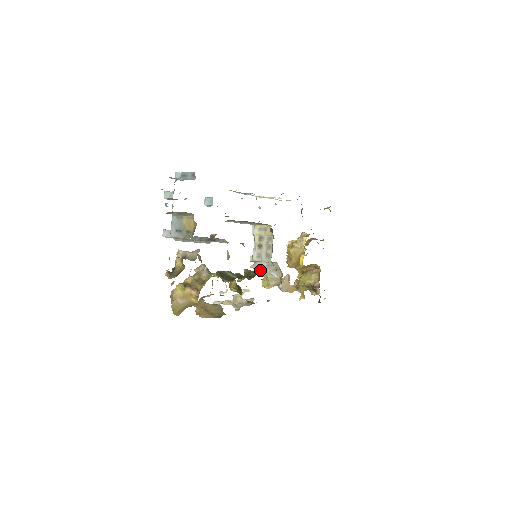
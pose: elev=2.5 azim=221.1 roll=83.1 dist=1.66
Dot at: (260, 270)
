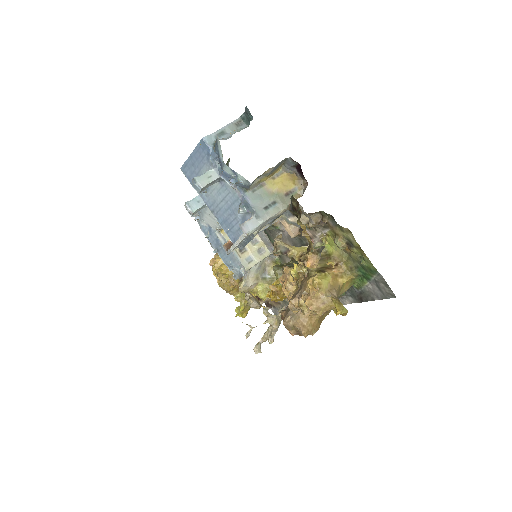
Dot at: (253, 281)
